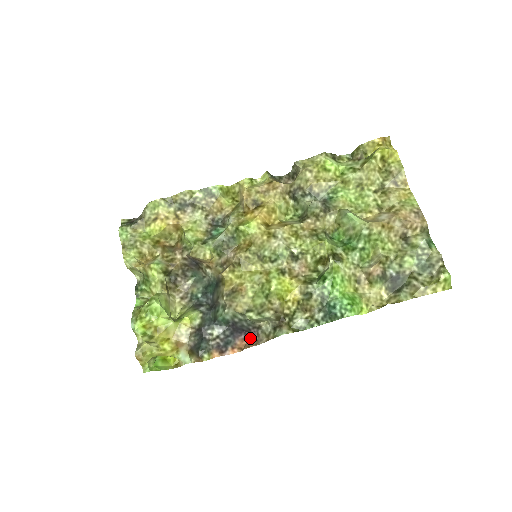
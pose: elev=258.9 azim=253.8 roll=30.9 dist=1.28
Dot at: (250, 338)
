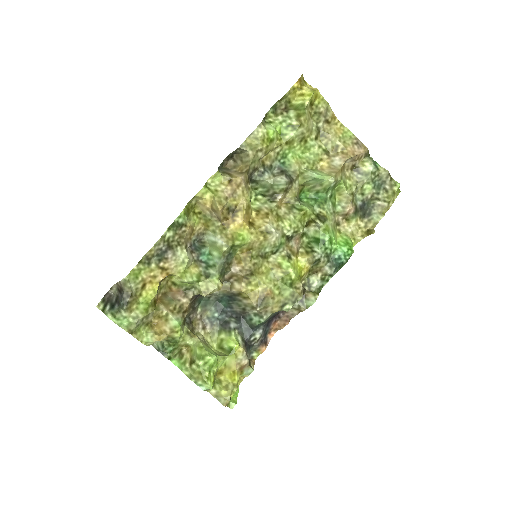
Dot at: (280, 318)
